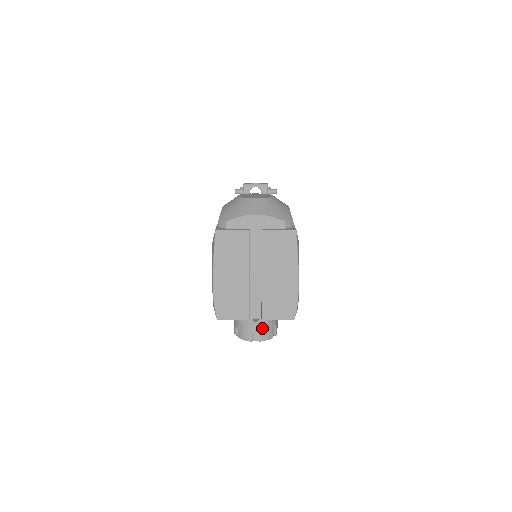
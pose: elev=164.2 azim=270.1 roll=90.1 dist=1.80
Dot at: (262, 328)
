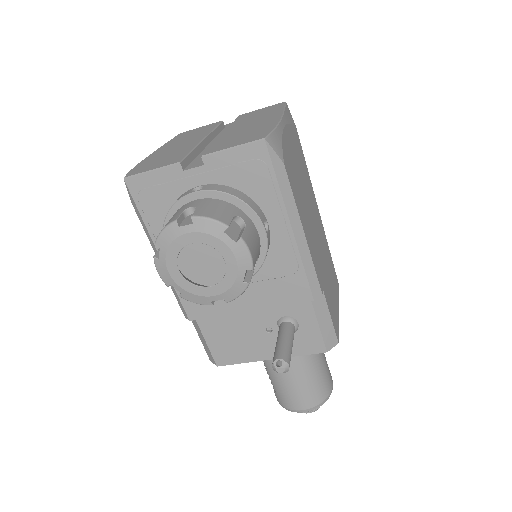
Dot at: (207, 203)
